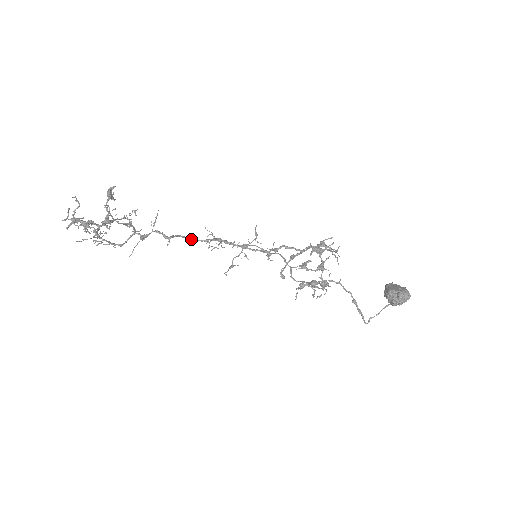
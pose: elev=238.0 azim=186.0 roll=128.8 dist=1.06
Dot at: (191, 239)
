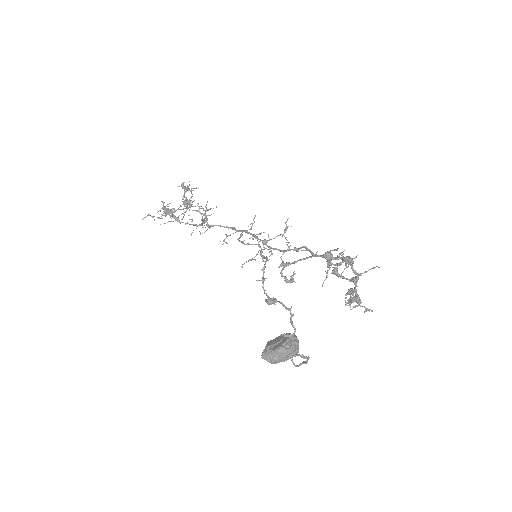
Dot at: (231, 228)
